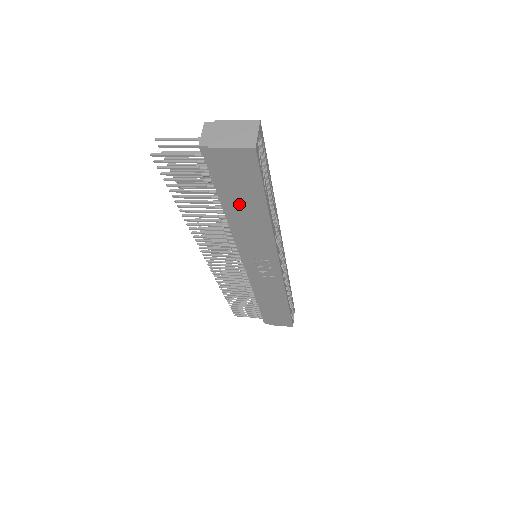
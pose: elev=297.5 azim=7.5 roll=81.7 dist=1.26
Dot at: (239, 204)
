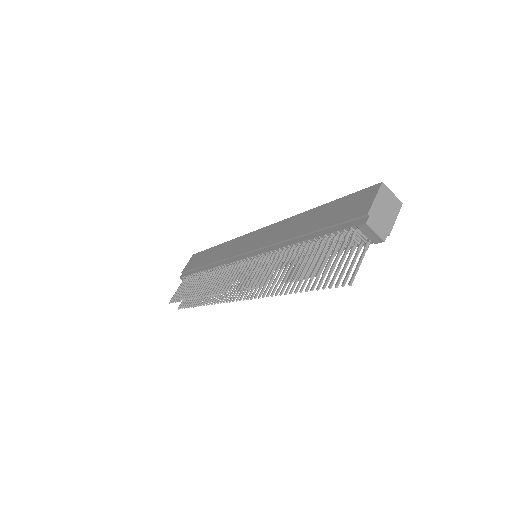
Dot at: occluded
